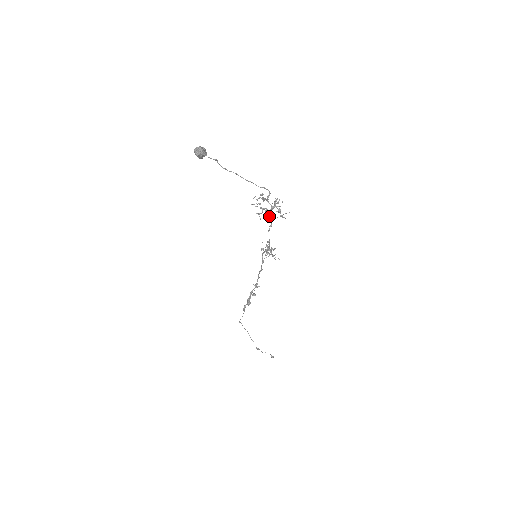
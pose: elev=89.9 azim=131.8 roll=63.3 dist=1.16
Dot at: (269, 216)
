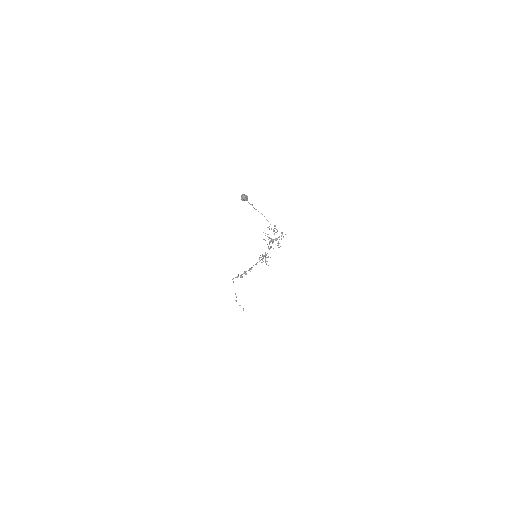
Dot at: (270, 246)
